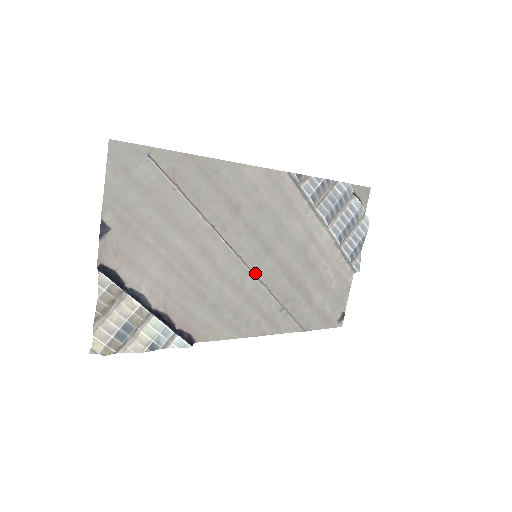
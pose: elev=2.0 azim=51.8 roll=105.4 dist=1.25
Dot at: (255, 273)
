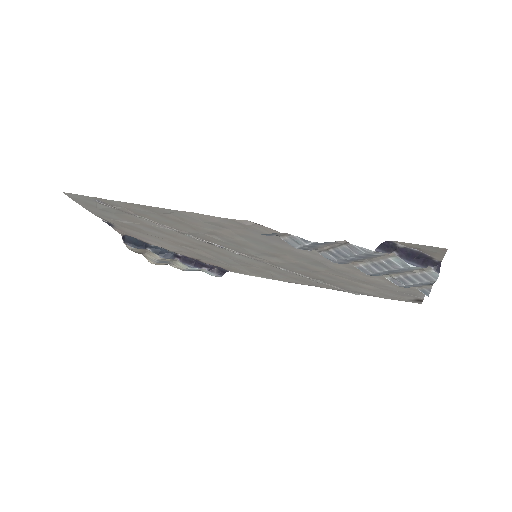
Dot at: (264, 261)
